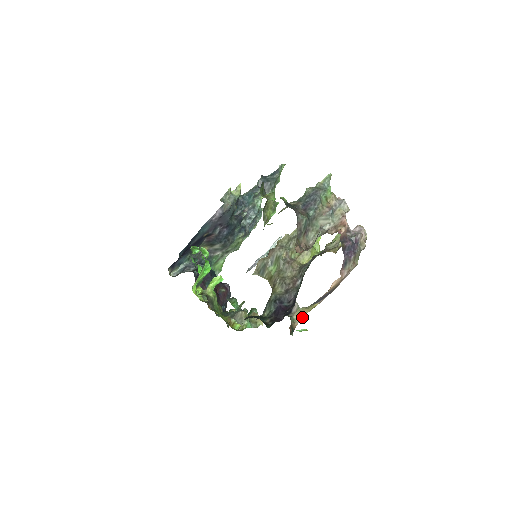
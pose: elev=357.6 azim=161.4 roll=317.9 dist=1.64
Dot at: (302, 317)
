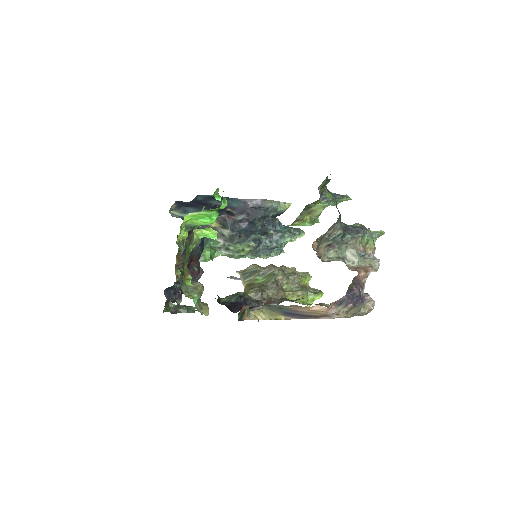
Dot at: occluded
